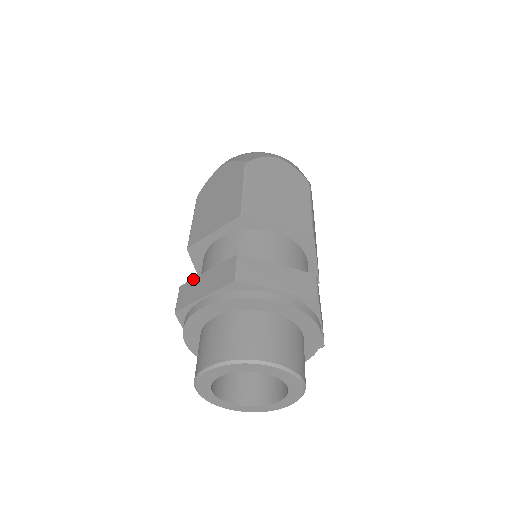
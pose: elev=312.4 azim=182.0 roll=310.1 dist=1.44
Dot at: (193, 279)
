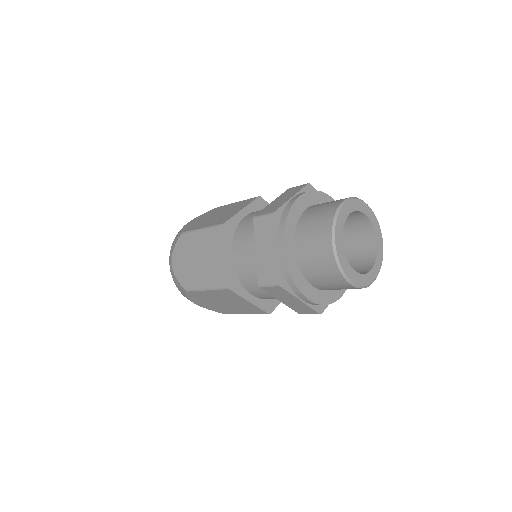
Dot at: (264, 208)
